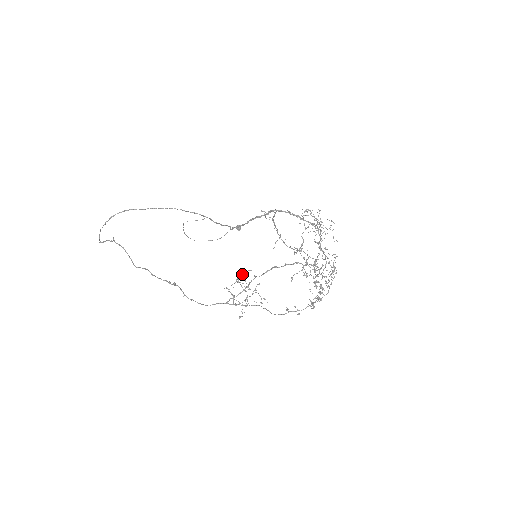
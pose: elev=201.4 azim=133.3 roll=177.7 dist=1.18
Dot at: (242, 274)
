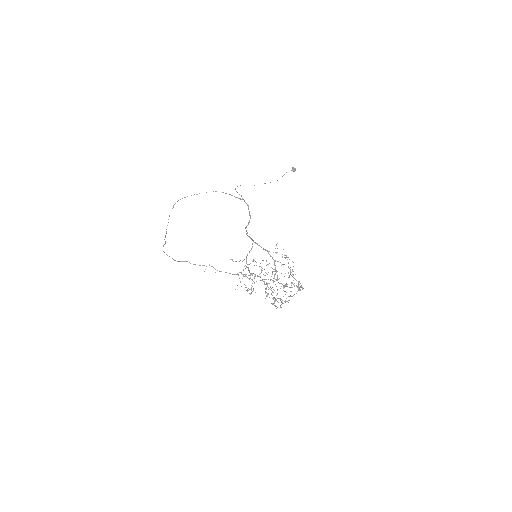
Dot at: (250, 263)
